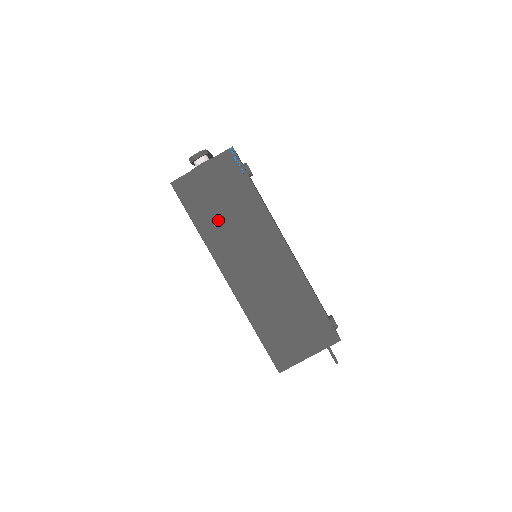
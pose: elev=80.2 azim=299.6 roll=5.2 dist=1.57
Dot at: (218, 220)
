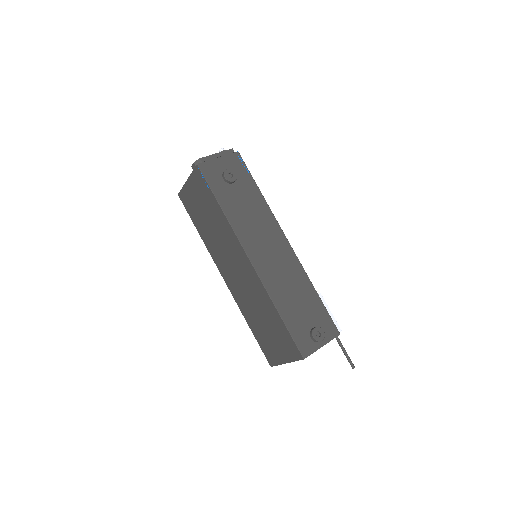
Dot at: (207, 229)
